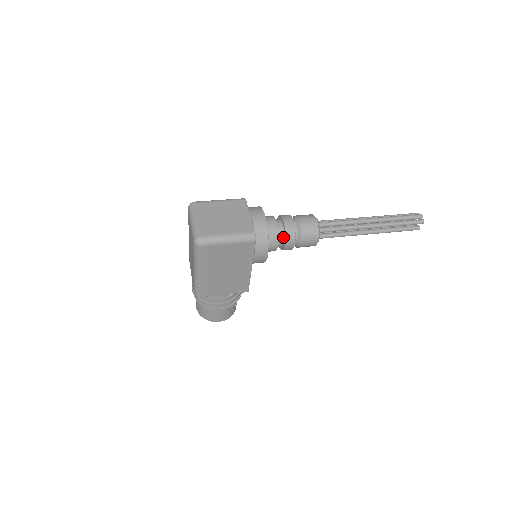
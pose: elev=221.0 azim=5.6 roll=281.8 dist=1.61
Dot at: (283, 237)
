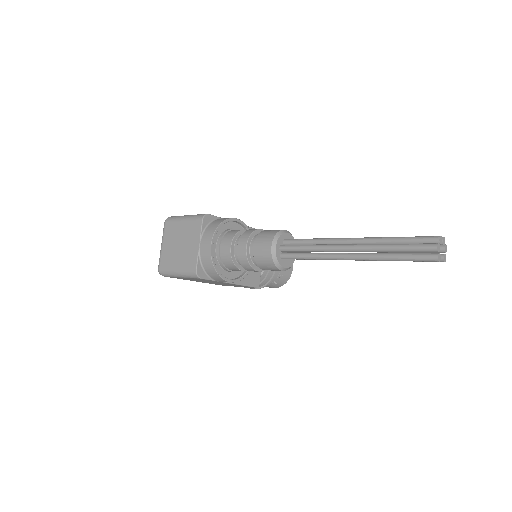
Dot at: occluded
